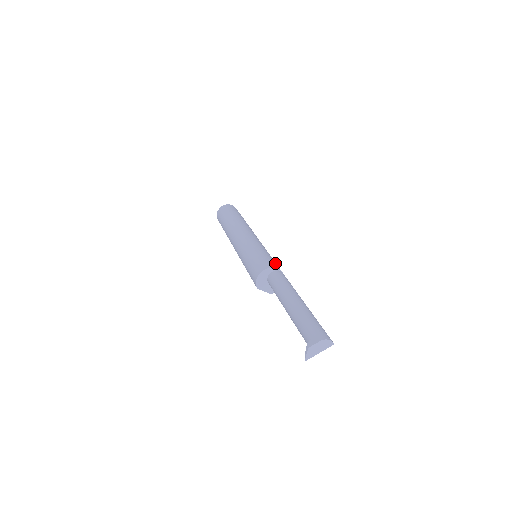
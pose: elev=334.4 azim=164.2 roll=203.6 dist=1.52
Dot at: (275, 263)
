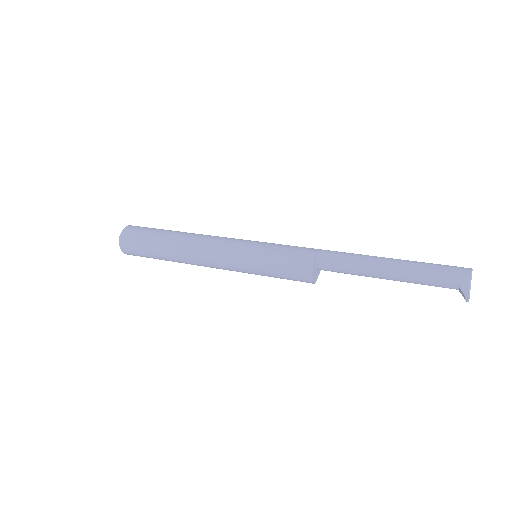
Dot at: (300, 249)
